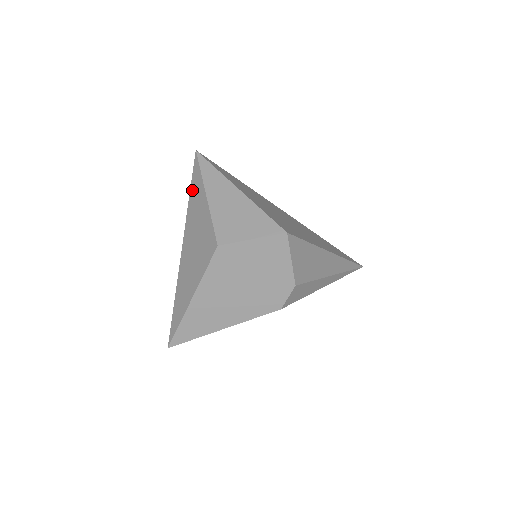
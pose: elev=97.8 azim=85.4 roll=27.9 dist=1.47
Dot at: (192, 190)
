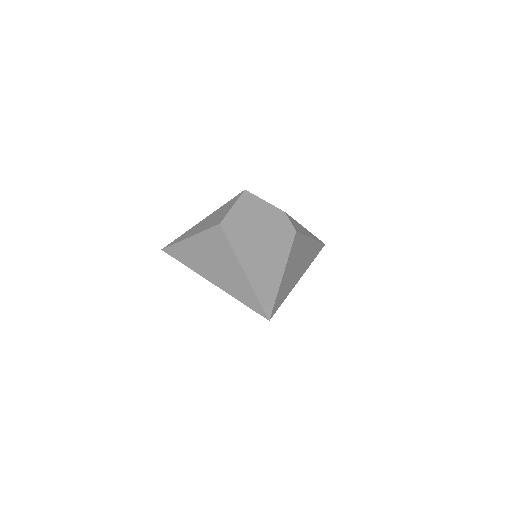
Dot at: (180, 258)
